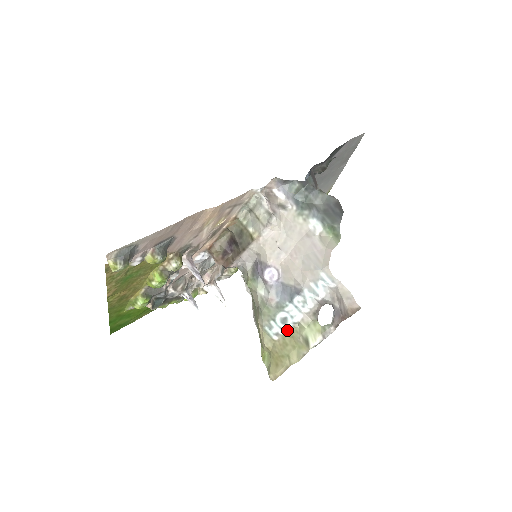
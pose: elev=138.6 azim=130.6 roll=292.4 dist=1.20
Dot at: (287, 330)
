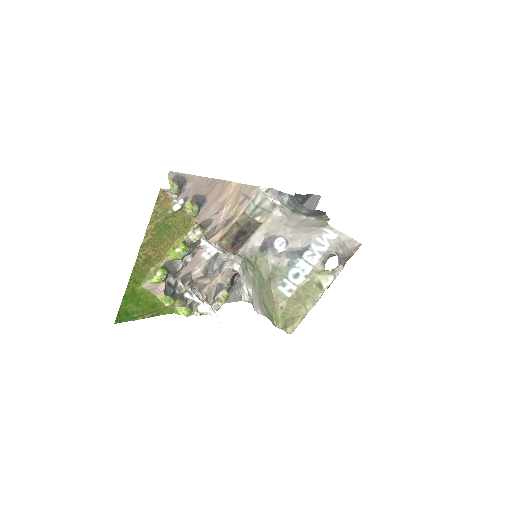
Dot at: (299, 284)
